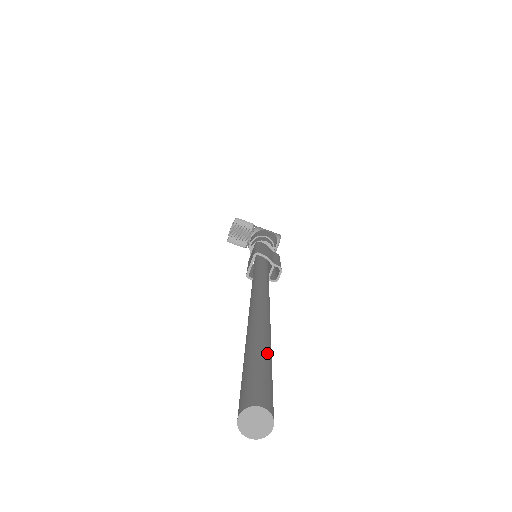
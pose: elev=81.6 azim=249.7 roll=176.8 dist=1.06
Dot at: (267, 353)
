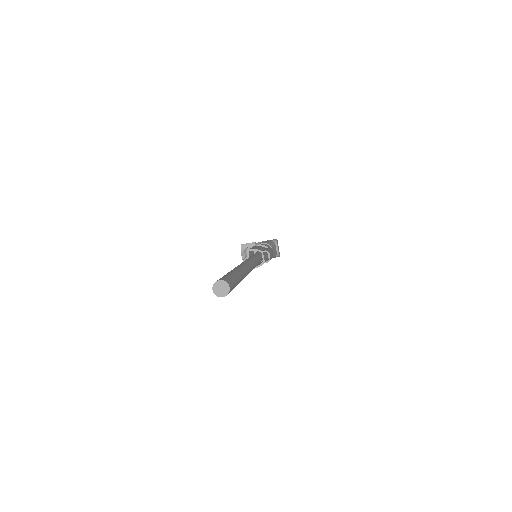
Dot at: (233, 272)
